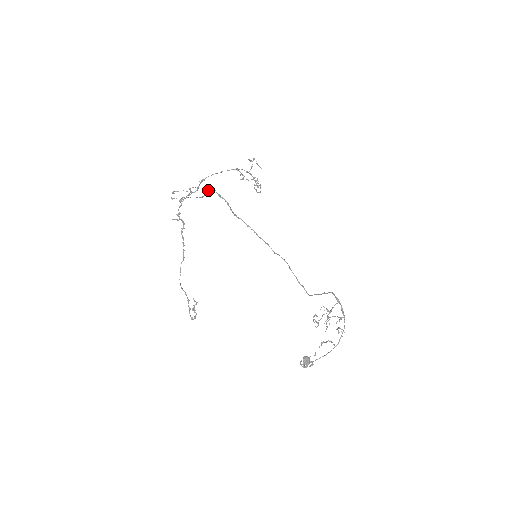
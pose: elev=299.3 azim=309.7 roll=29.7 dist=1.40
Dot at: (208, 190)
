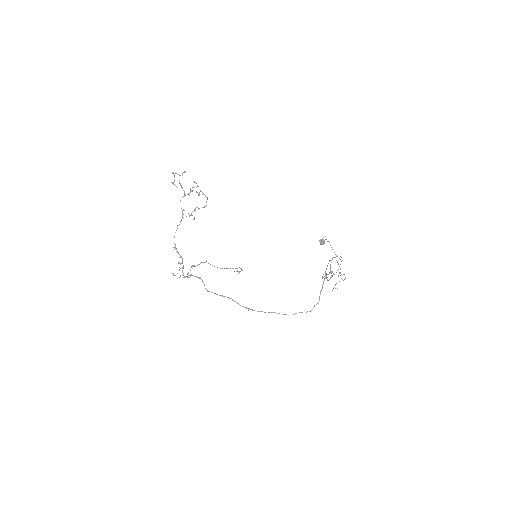
Dot at: occluded
